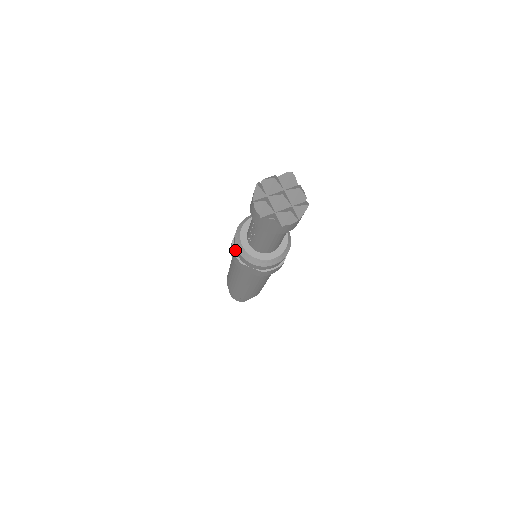
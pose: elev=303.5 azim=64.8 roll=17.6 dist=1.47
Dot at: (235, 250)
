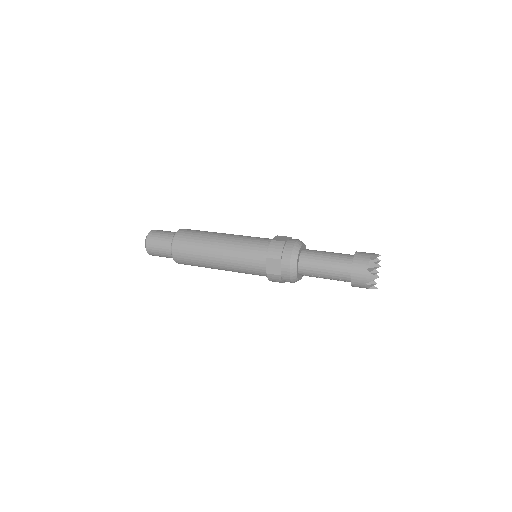
Dot at: (283, 279)
